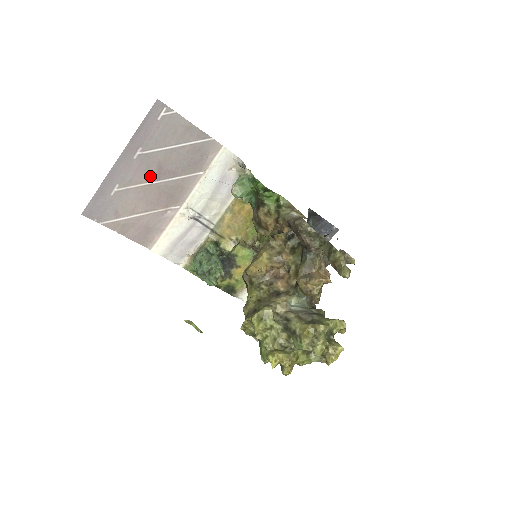
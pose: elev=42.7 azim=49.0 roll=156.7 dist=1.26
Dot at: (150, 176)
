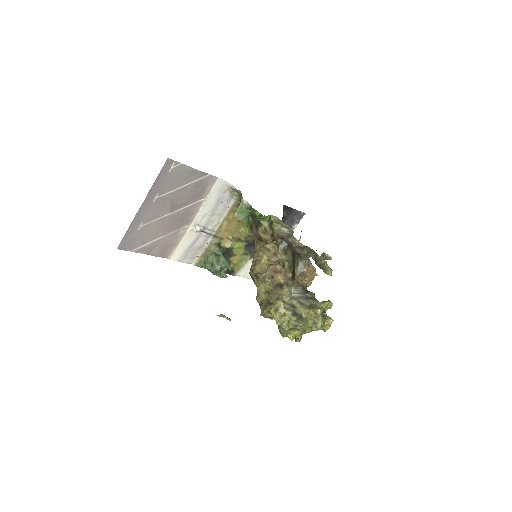
Dot at: (166, 211)
